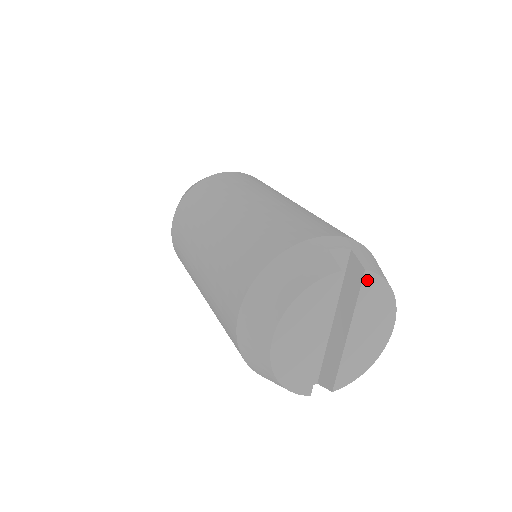
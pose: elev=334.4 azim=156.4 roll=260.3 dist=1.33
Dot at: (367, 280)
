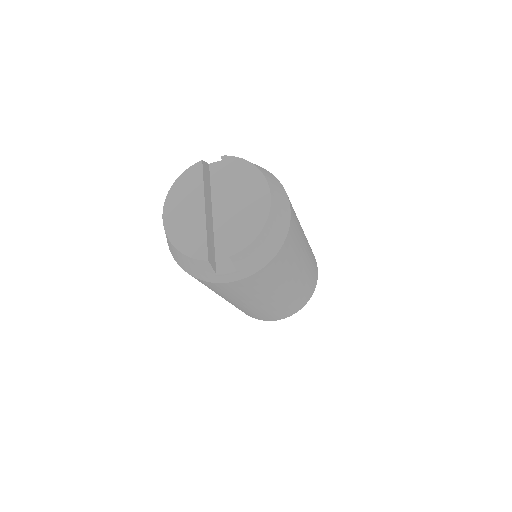
Dot at: (226, 162)
